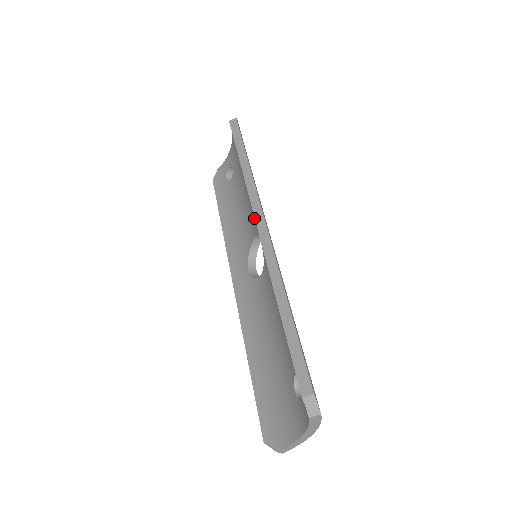
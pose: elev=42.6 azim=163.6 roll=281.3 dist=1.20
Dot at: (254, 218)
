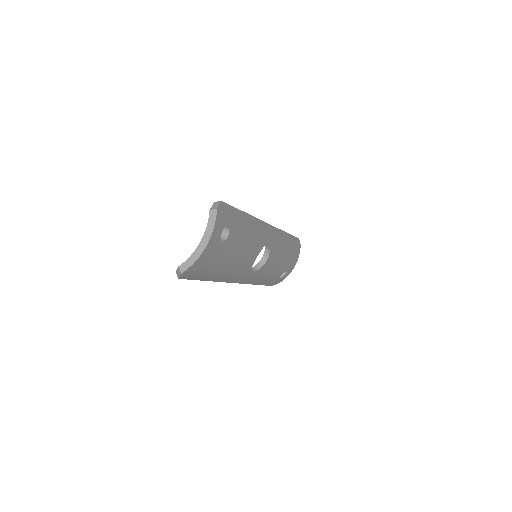
Dot at: occluded
